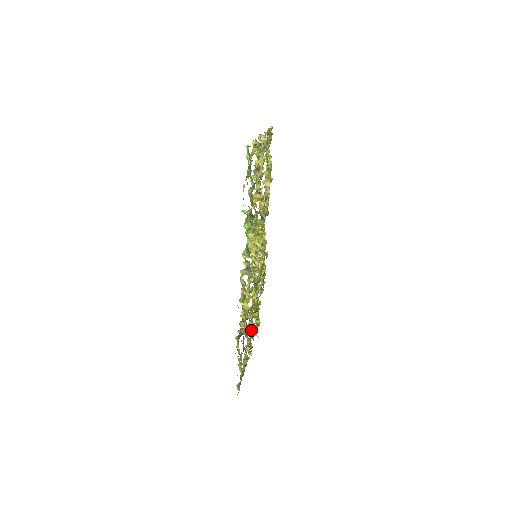
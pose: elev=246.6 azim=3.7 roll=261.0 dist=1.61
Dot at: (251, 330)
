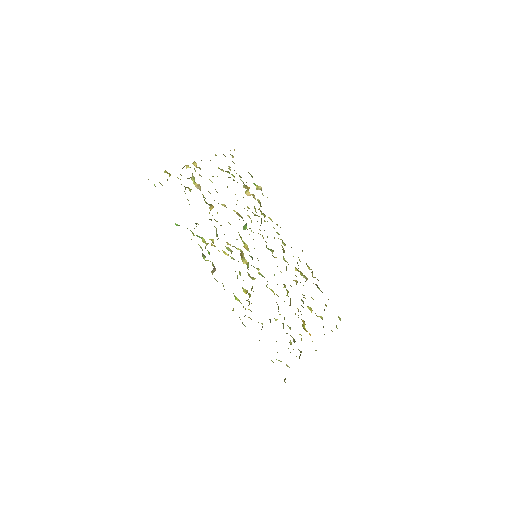
Dot at: (283, 323)
